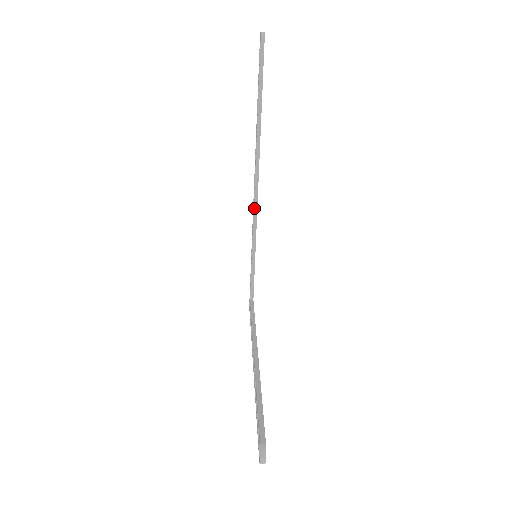
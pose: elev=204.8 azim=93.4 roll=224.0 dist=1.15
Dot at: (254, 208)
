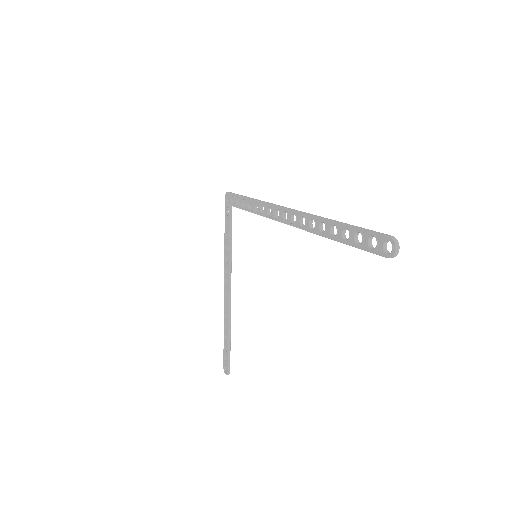
Dot at: occluded
